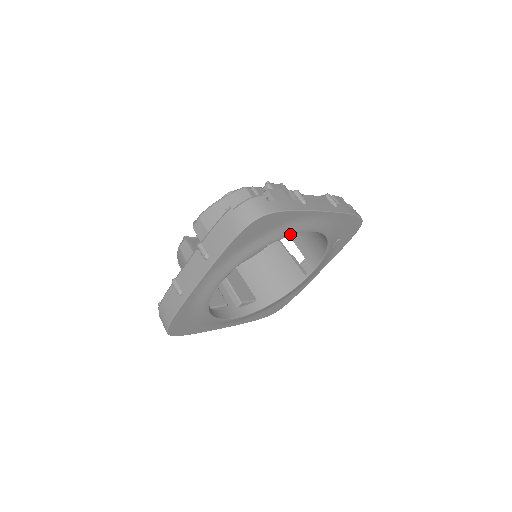
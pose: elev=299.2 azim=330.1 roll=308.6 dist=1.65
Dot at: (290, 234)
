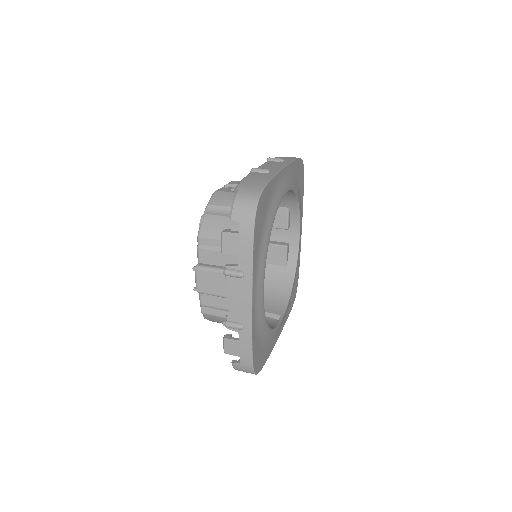
Dot at: (300, 213)
